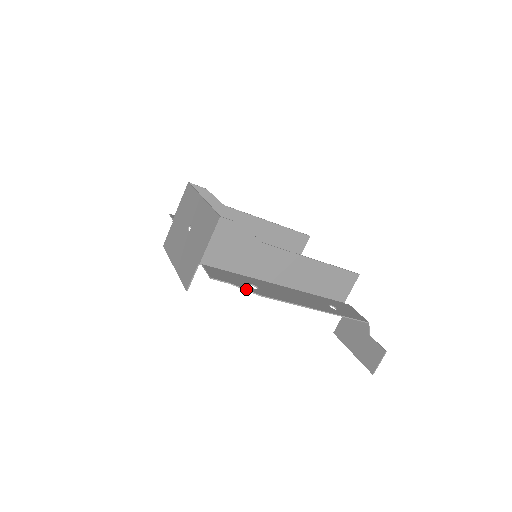
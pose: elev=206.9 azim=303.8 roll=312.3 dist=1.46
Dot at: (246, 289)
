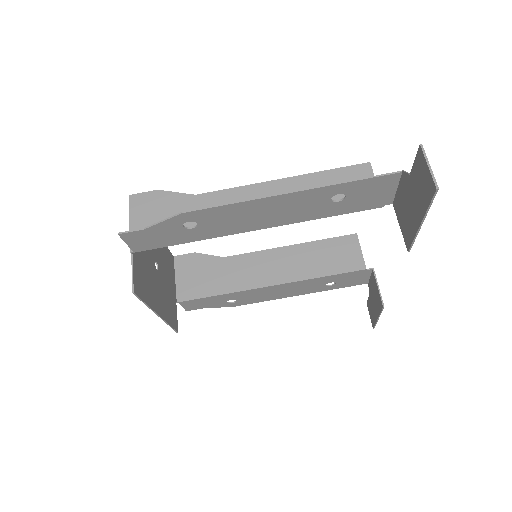
Dot at: (165, 219)
